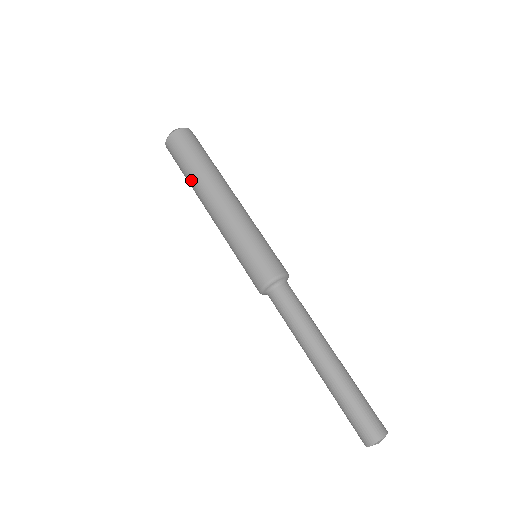
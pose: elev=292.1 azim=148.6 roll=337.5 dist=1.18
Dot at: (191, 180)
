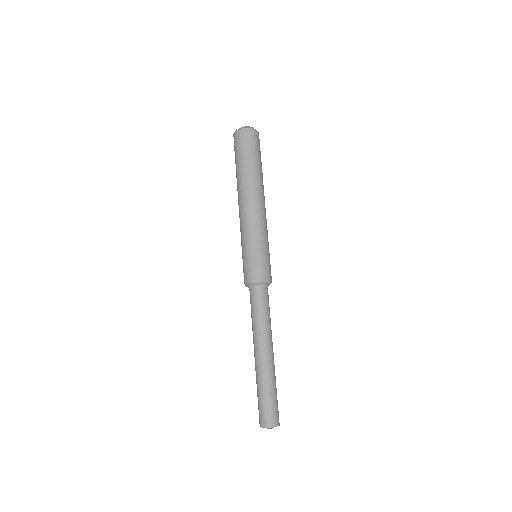
Dot at: (248, 170)
